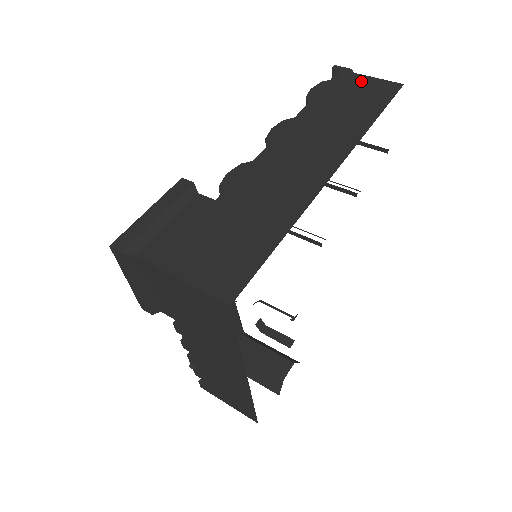
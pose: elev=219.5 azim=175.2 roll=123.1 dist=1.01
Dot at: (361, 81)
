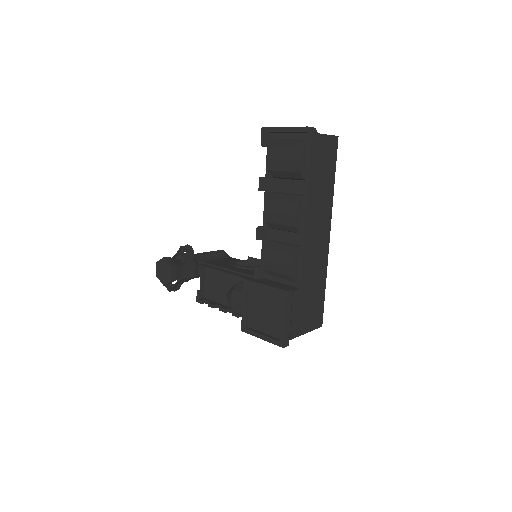
Dot at: (323, 143)
